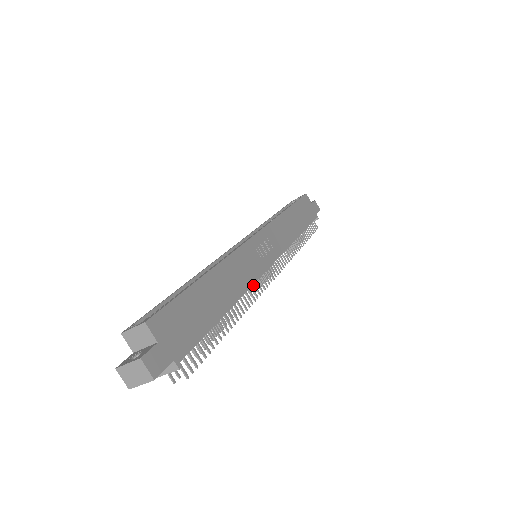
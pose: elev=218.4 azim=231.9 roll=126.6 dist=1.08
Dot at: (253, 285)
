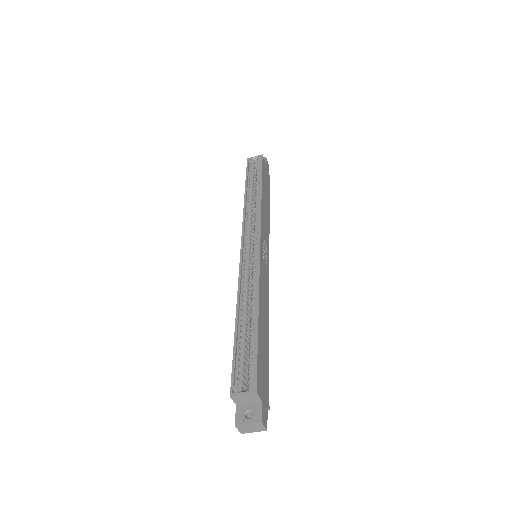
Dot at: occluded
